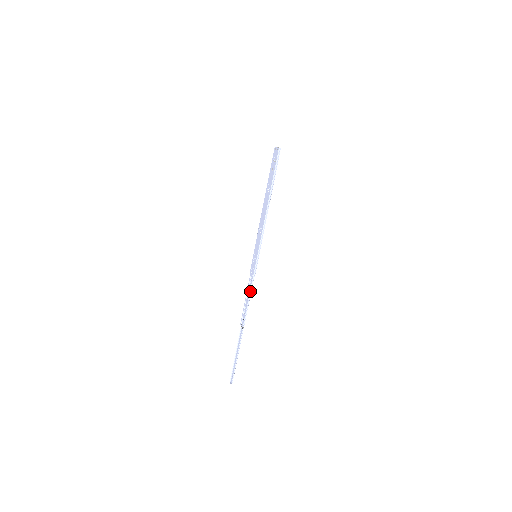
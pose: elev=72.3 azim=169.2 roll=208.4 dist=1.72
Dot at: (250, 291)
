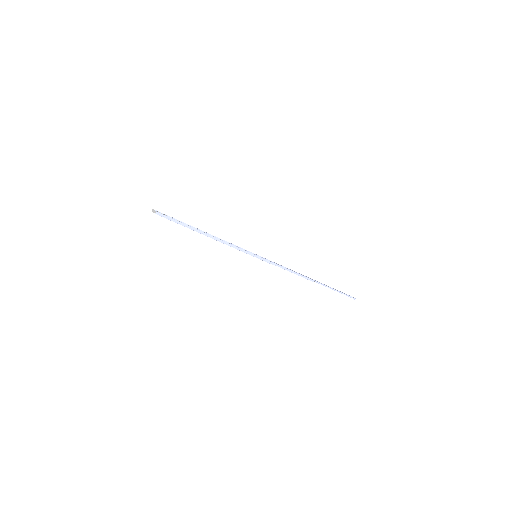
Dot at: occluded
